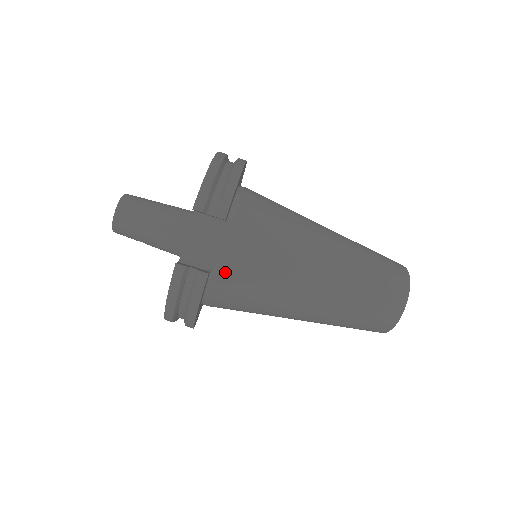
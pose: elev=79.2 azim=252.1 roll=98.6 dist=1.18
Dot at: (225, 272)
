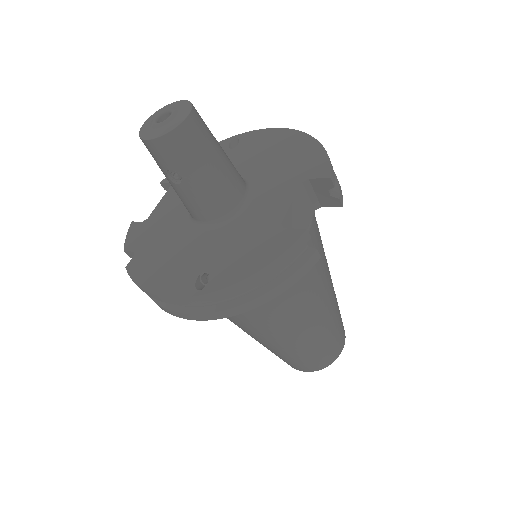
Dot at: occluded
